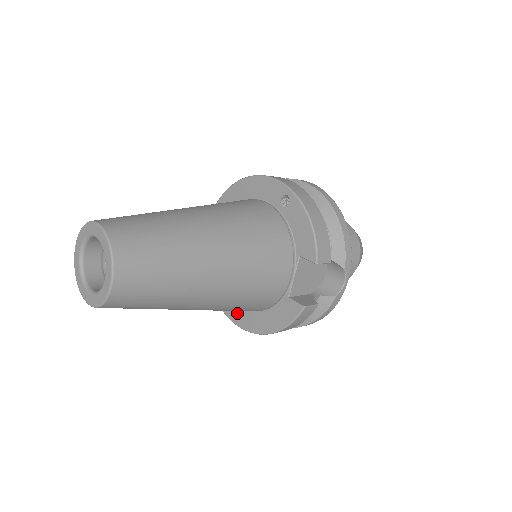
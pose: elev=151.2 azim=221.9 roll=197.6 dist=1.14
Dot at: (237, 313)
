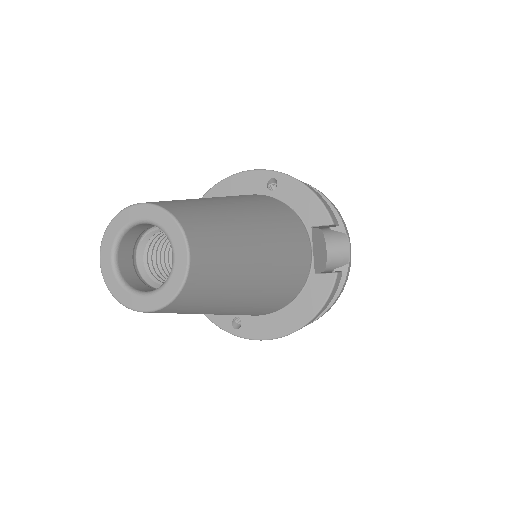
Dot at: (256, 326)
